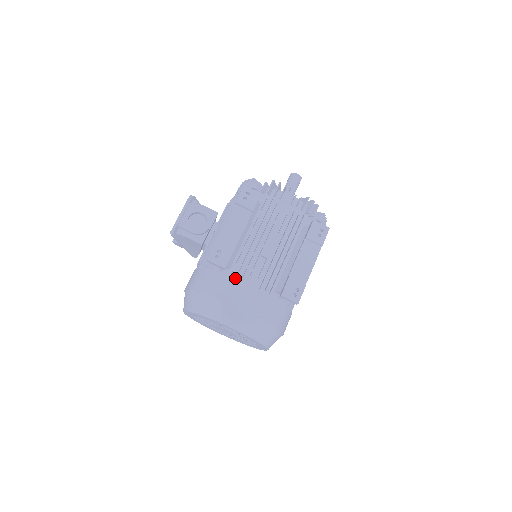
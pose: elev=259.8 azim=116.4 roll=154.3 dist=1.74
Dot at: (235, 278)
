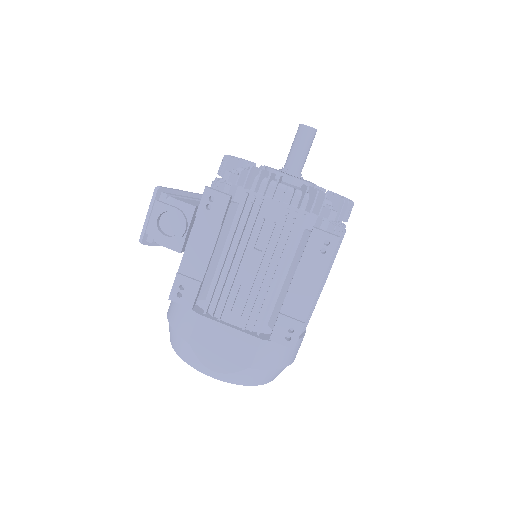
Dot at: (207, 318)
